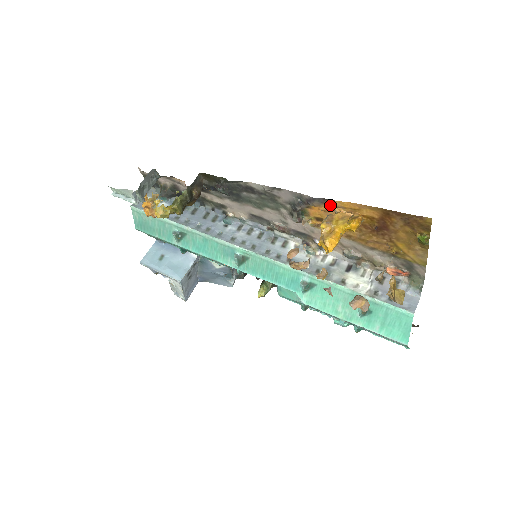
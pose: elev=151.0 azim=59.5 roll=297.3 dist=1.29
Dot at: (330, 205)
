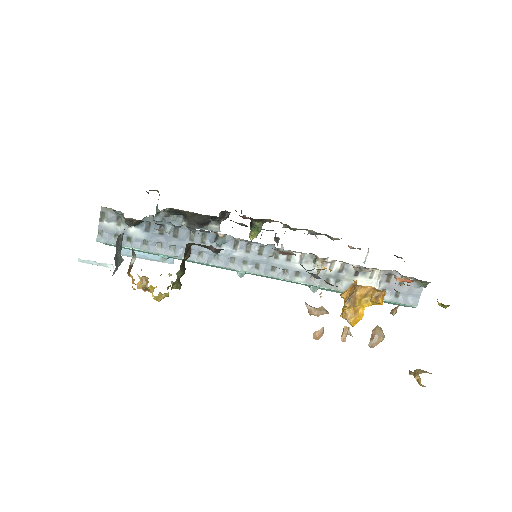
Dot at: occluded
